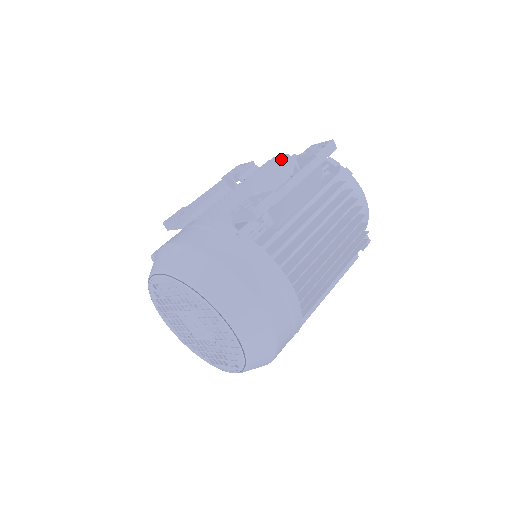
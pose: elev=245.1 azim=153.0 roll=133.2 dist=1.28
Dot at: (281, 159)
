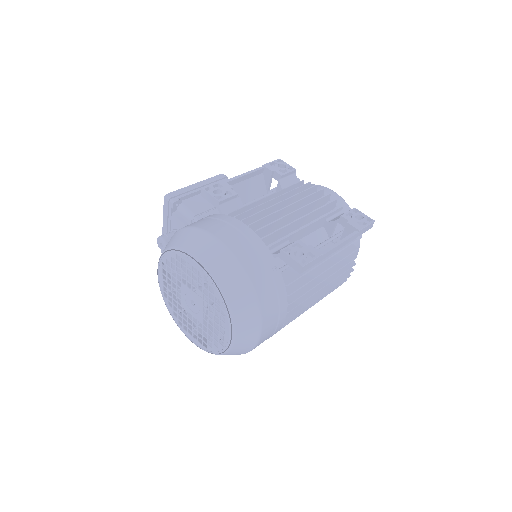
Dot at: (324, 197)
